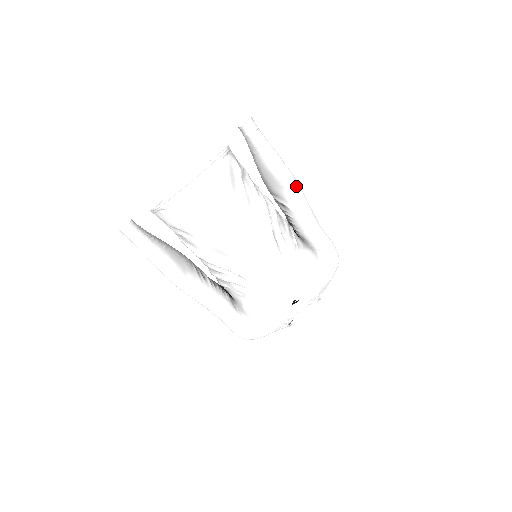
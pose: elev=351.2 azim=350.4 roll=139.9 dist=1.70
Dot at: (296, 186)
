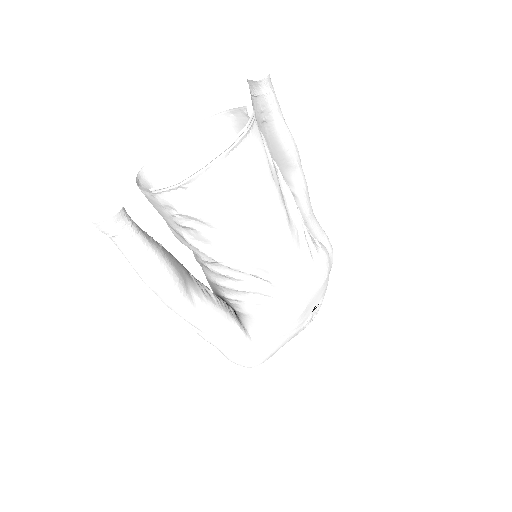
Dot at: (301, 167)
